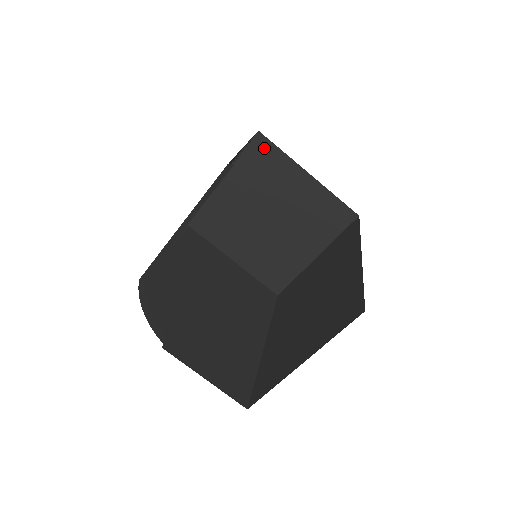
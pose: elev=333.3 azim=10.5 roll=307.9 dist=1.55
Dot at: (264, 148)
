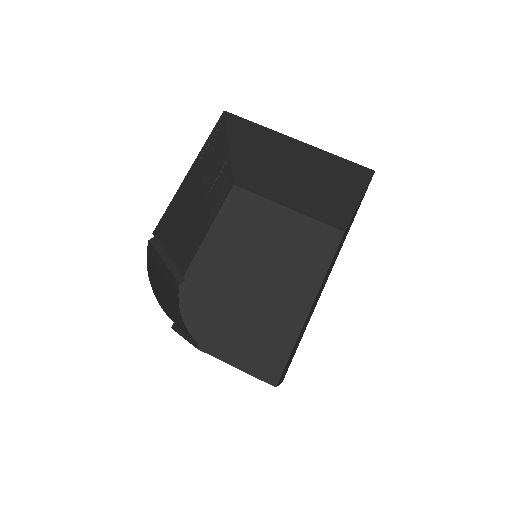
Dot at: (241, 124)
